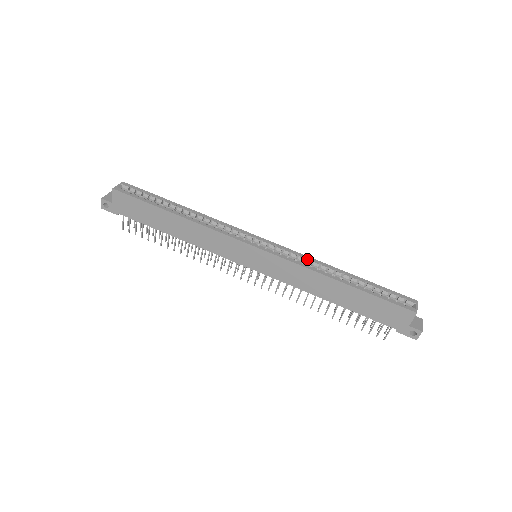
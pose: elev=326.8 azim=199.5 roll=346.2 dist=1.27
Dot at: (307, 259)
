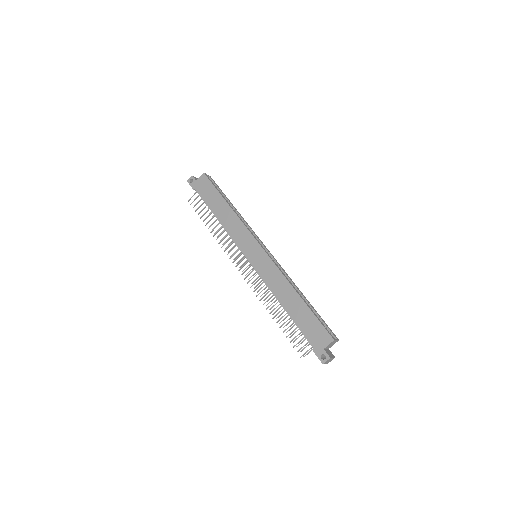
Dot at: (286, 274)
